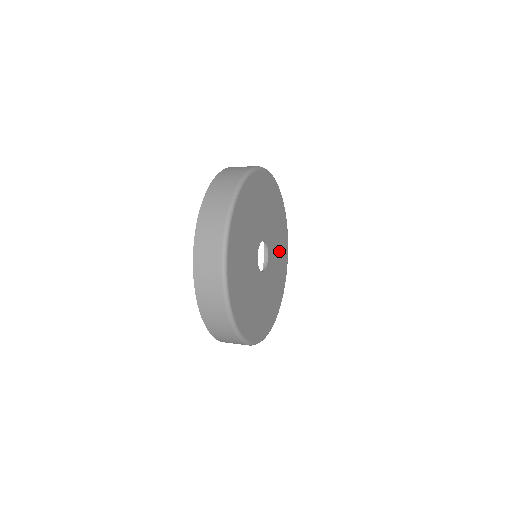
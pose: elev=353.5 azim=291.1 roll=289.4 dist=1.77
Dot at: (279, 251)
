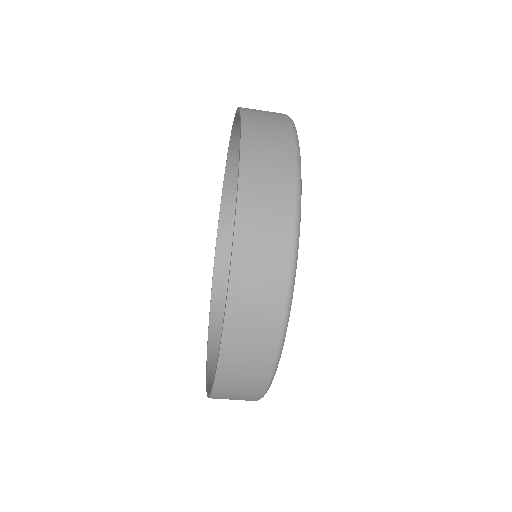
Dot at: occluded
